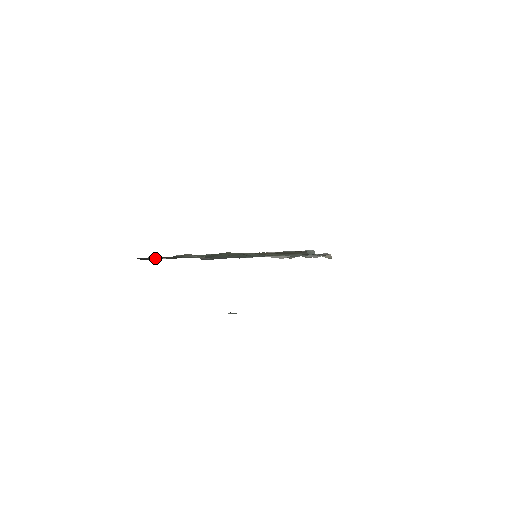
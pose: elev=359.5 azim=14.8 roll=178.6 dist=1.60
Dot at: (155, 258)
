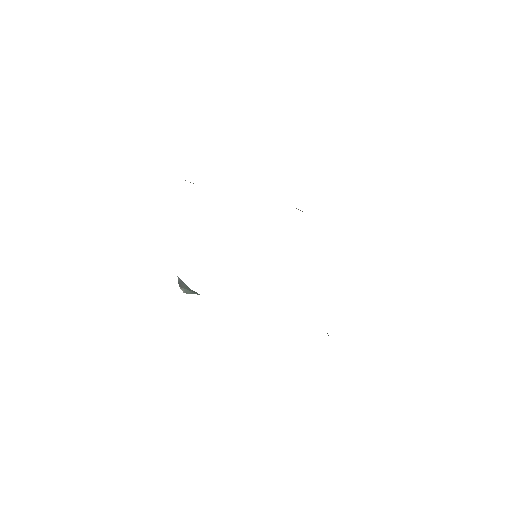
Dot at: occluded
